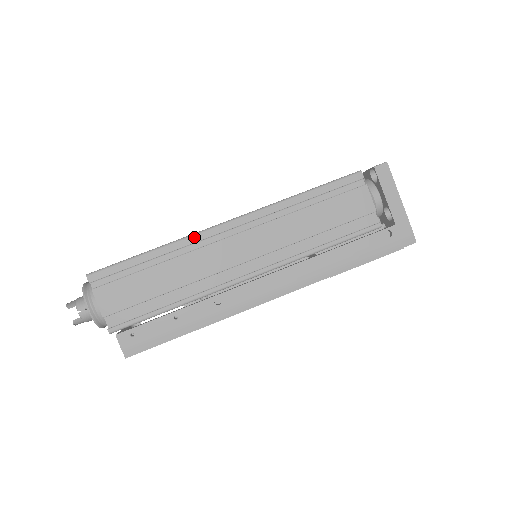
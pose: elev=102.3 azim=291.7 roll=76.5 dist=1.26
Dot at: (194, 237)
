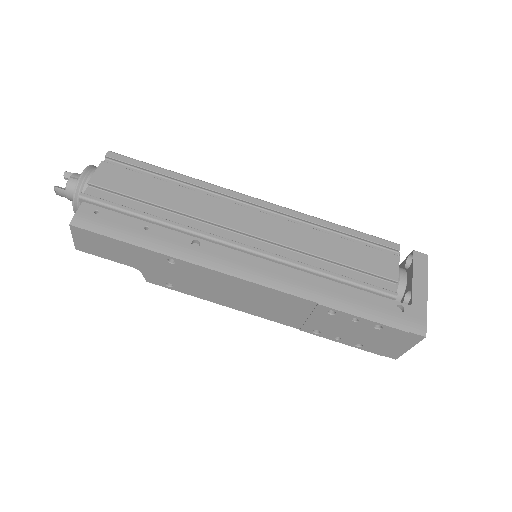
Dot at: (219, 188)
